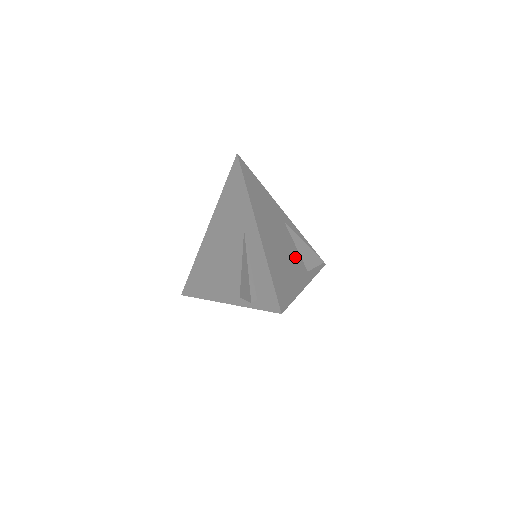
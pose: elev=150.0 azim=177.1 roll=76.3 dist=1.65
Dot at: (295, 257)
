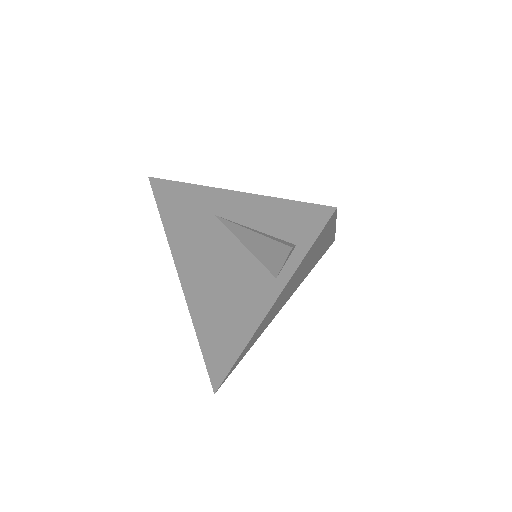
Dot at: occluded
